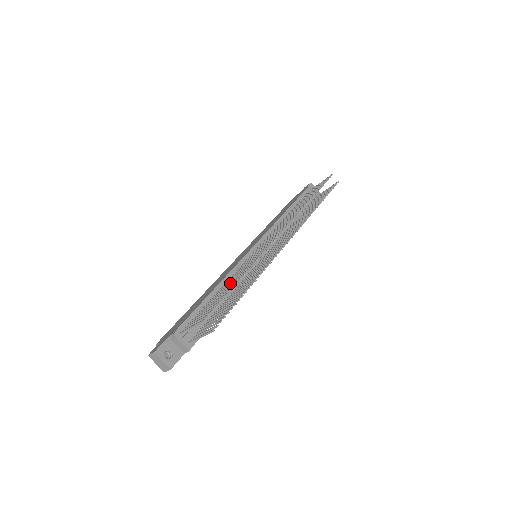
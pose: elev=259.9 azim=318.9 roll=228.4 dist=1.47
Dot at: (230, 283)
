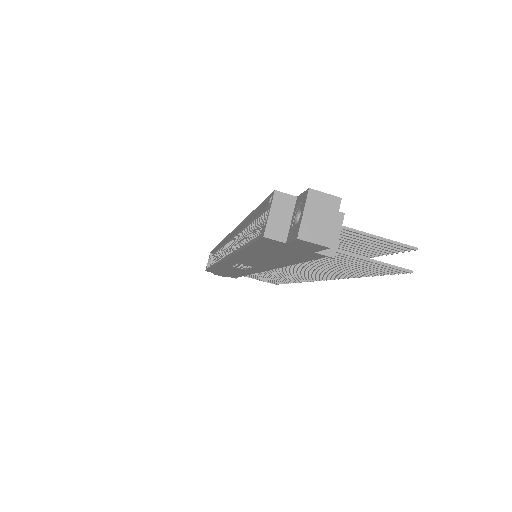
Dot at: occluded
